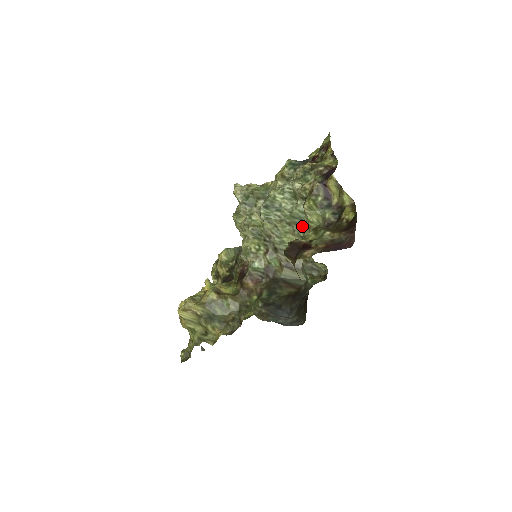
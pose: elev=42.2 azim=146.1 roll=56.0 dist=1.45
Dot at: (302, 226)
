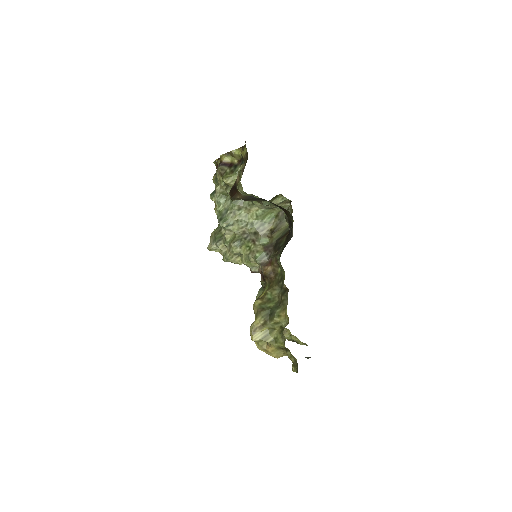
Dot at: occluded
